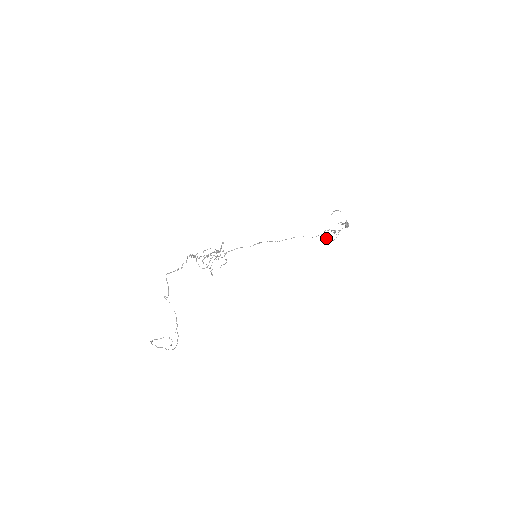
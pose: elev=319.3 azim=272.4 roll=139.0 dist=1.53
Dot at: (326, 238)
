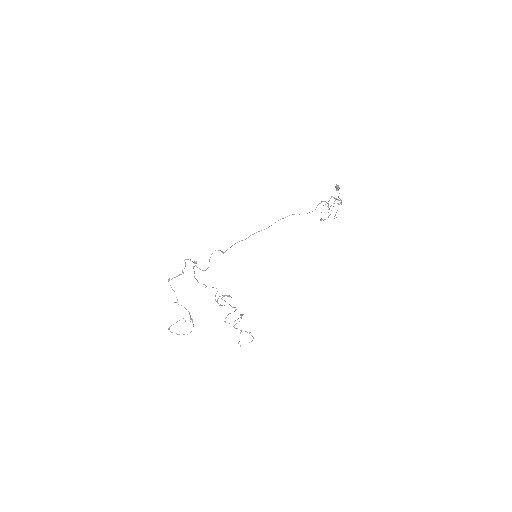
Dot at: (321, 220)
